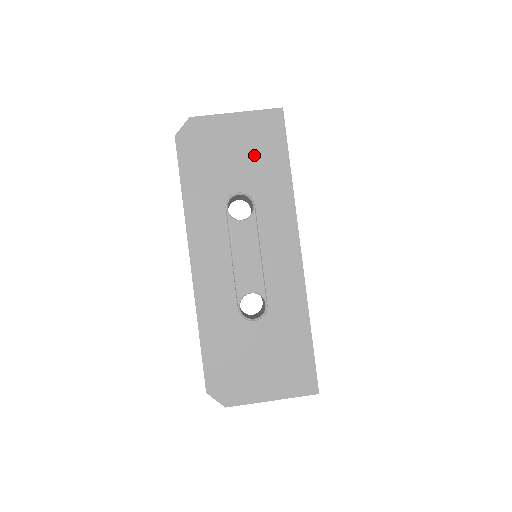
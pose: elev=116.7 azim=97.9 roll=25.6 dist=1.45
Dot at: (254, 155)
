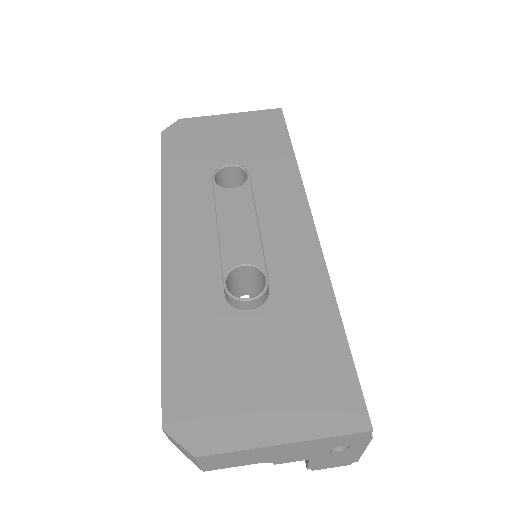
Dot at: (250, 143)
